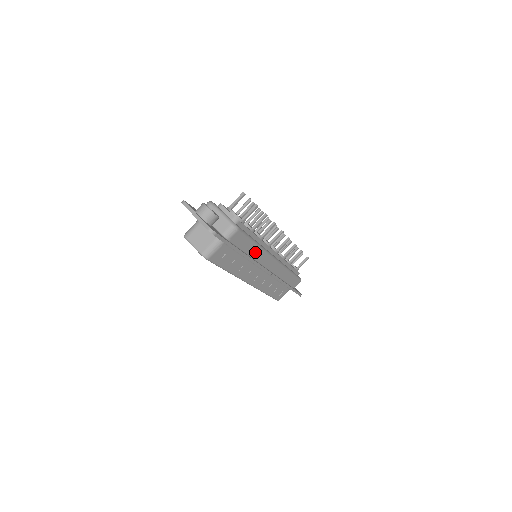
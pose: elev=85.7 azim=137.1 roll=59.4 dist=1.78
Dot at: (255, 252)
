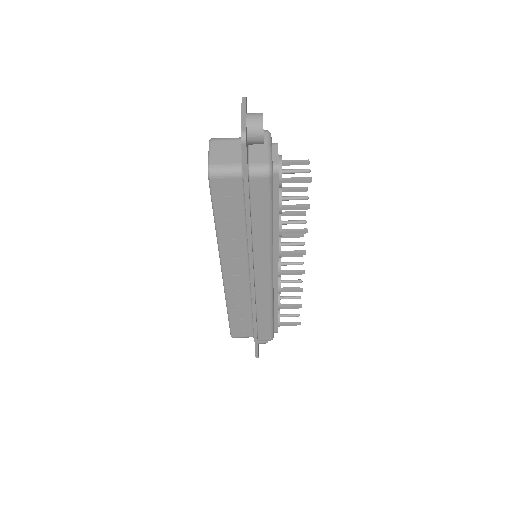
Dot at: (261, 235)
